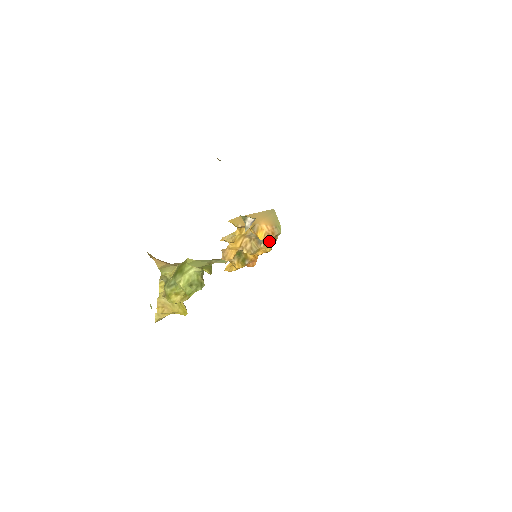
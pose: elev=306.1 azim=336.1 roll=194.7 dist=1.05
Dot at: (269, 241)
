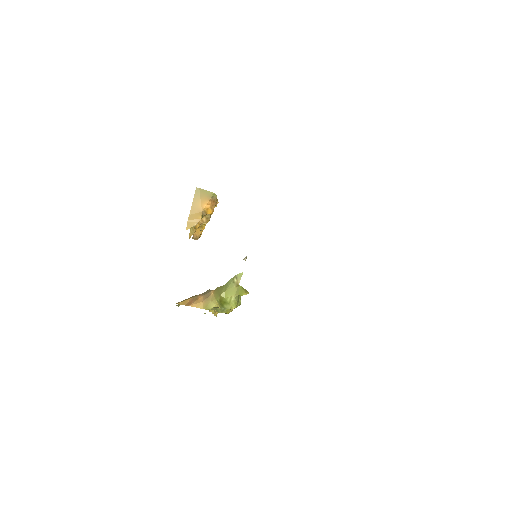
Dot at: occluded
